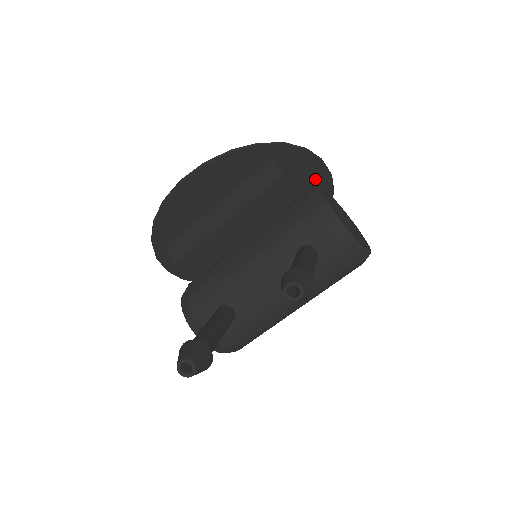
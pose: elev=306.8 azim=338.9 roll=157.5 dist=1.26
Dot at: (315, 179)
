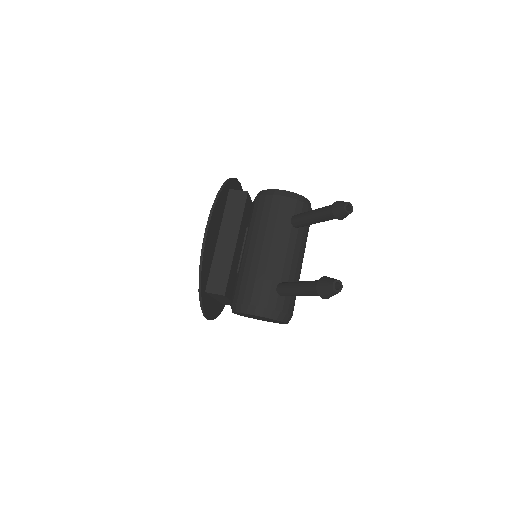
Dot at: occluded
